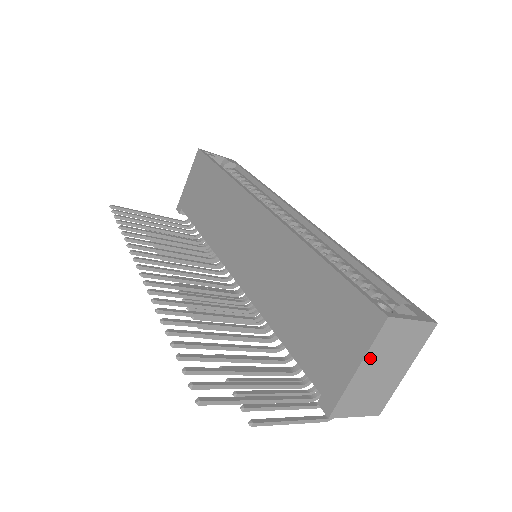
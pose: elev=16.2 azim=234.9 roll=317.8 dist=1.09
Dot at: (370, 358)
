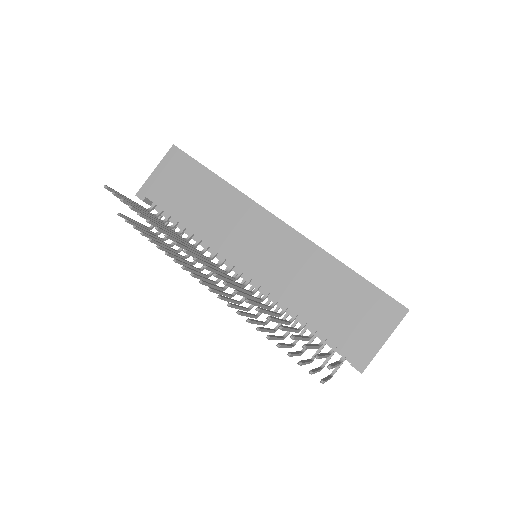
Dot at: occluded
